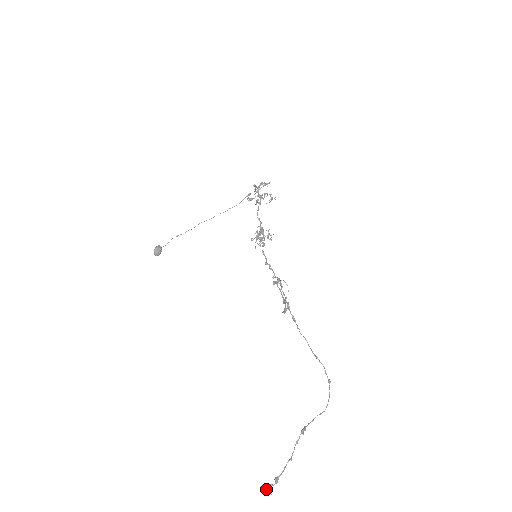
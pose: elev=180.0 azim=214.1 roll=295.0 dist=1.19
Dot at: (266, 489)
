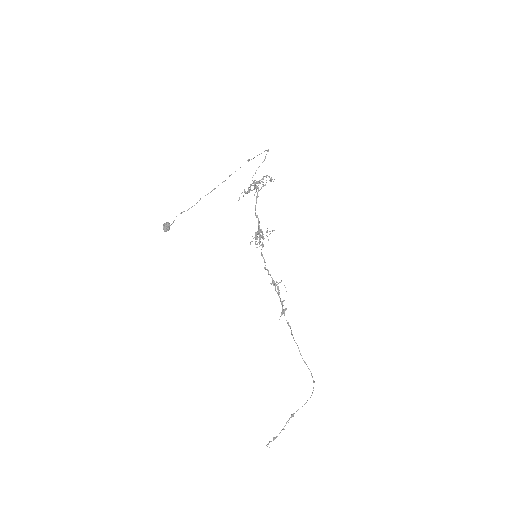
Dot at: occluded
